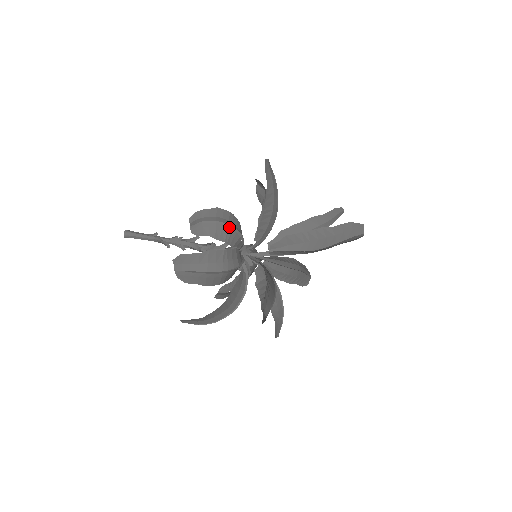
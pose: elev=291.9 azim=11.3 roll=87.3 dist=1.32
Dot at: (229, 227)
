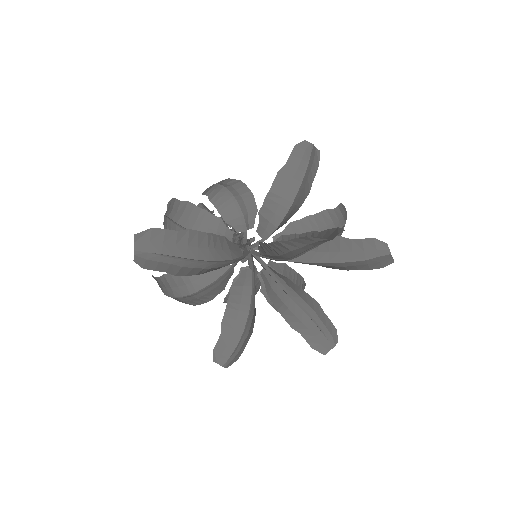
Dot at: (232, 198)
